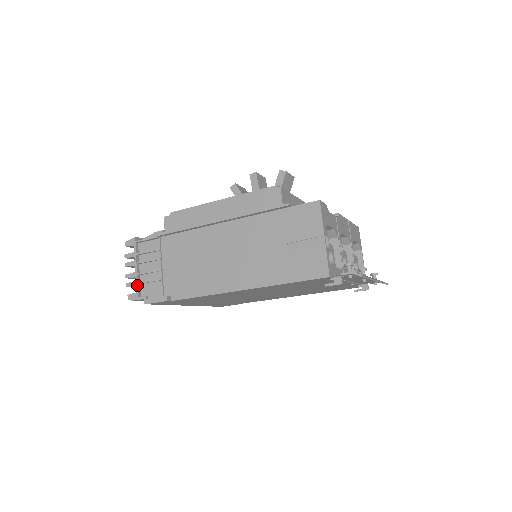
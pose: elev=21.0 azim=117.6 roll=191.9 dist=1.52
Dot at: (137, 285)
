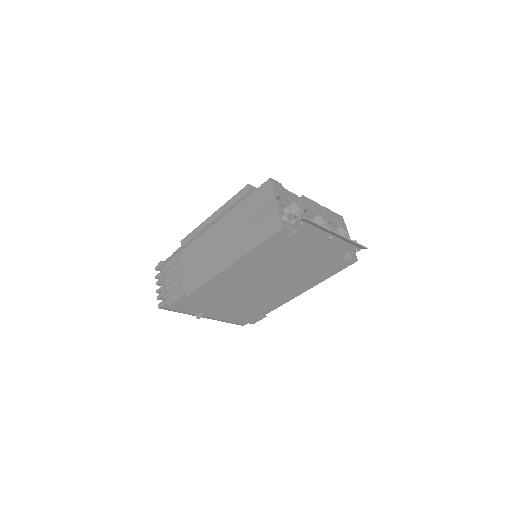
Dot at: (163, 294)
